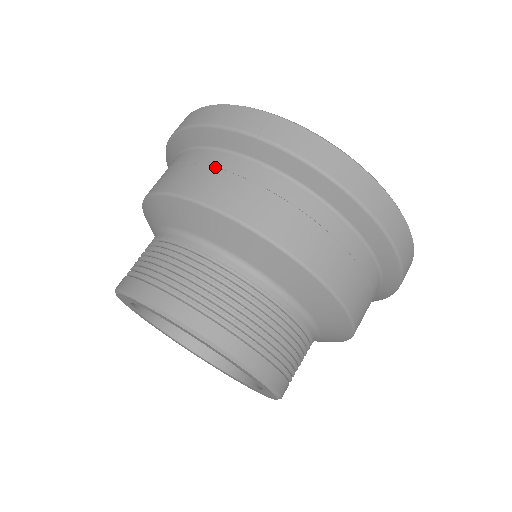
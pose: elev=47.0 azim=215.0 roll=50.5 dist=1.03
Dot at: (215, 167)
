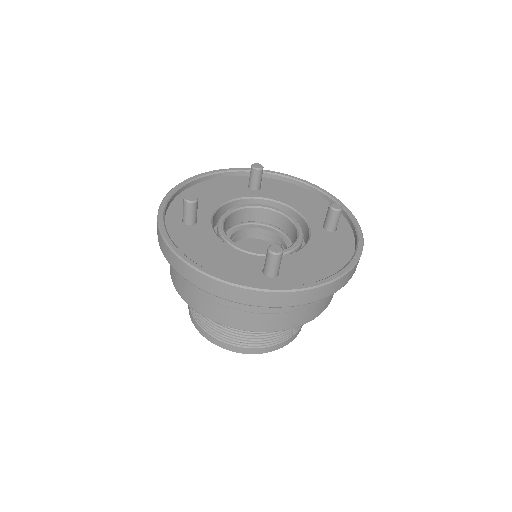
Dot at: occluded
